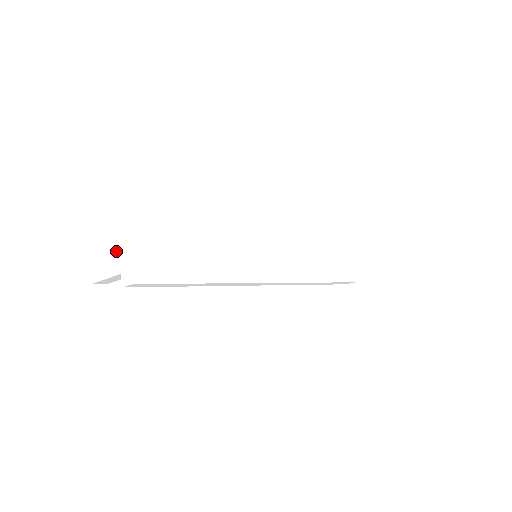
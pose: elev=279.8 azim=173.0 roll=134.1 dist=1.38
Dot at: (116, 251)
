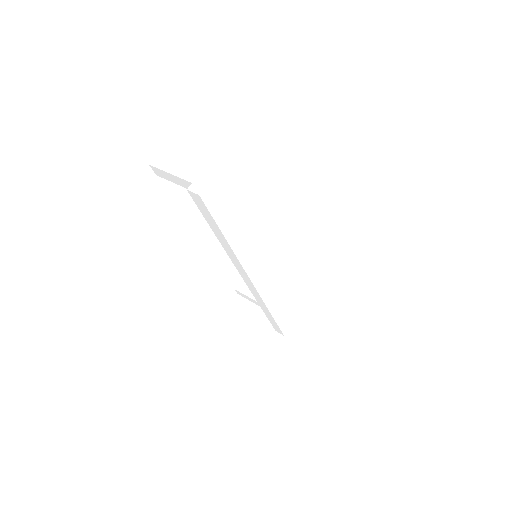
Dot at: (193, 162)
